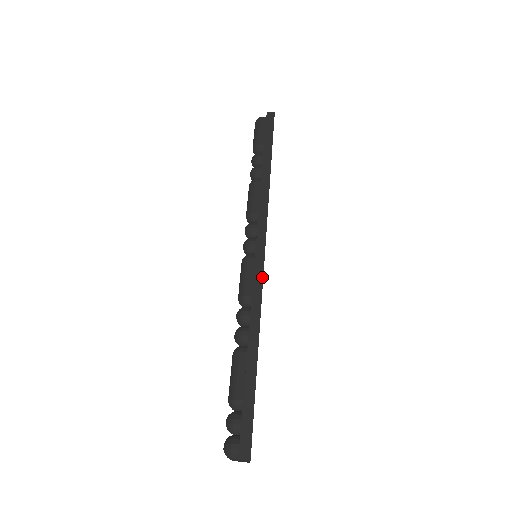
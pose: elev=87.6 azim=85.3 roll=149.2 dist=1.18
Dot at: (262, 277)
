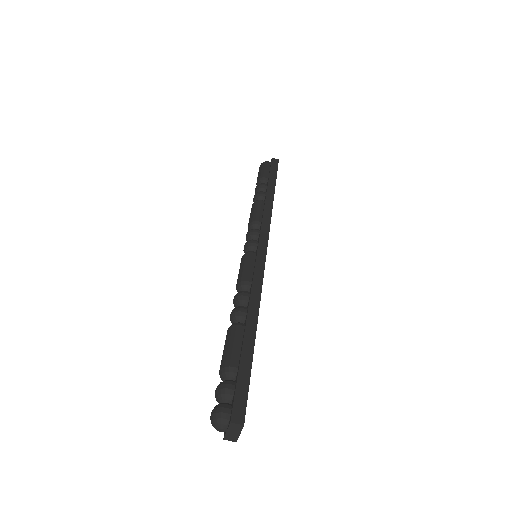
Dot at: (263, 268)
